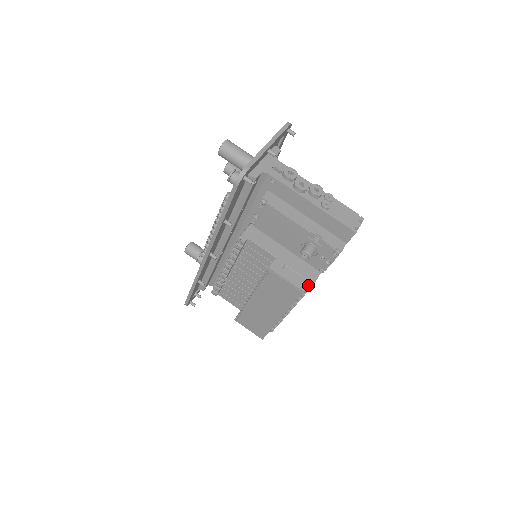
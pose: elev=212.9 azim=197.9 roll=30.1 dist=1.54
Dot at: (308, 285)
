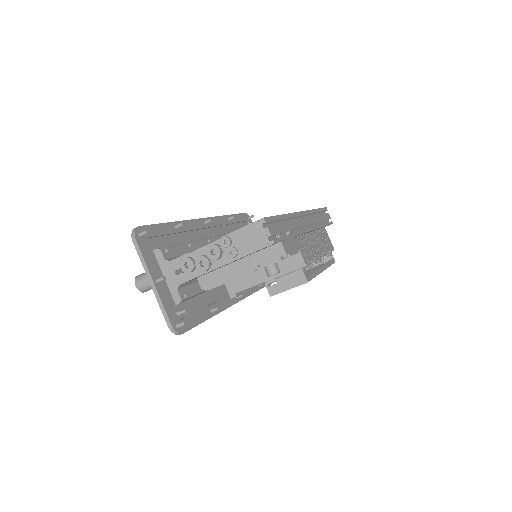
Dot at: (304, 268)
